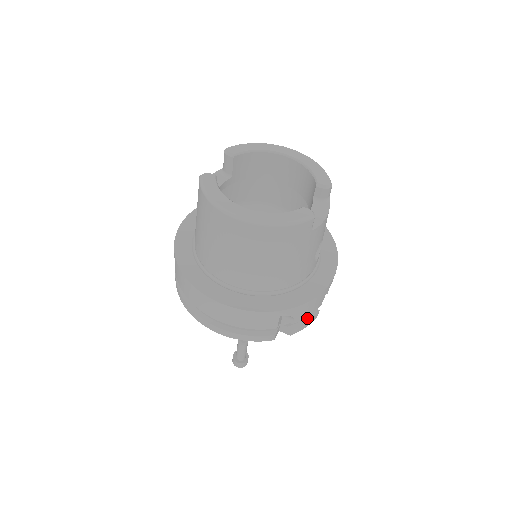
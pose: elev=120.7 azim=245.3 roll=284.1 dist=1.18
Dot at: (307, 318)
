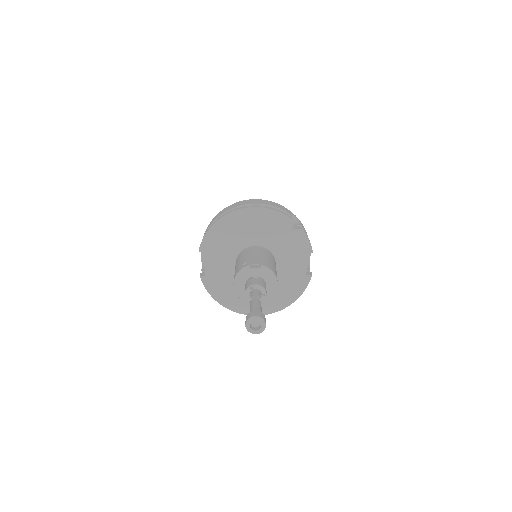
Dot at: occluded
